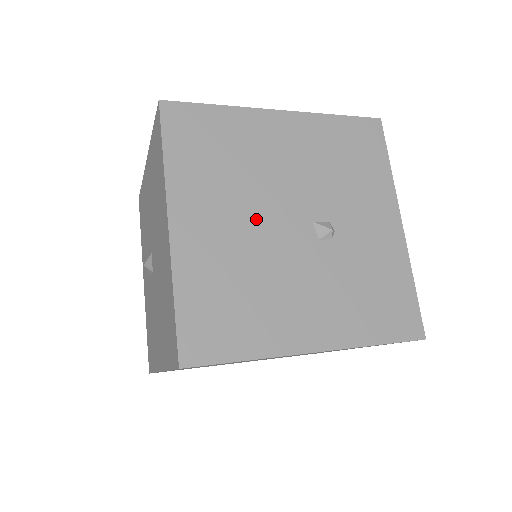
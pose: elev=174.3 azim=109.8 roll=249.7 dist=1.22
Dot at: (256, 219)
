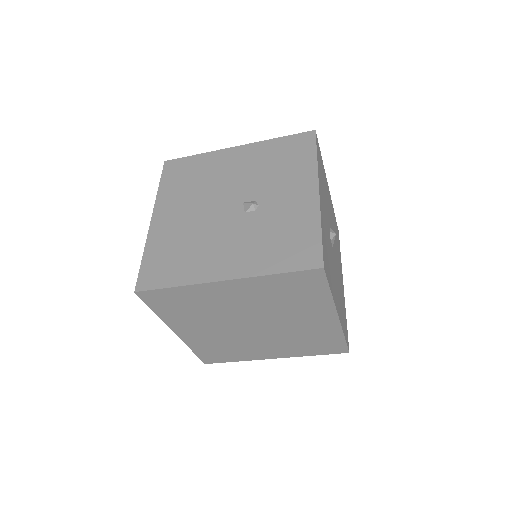
Dot at: (204, 208)
